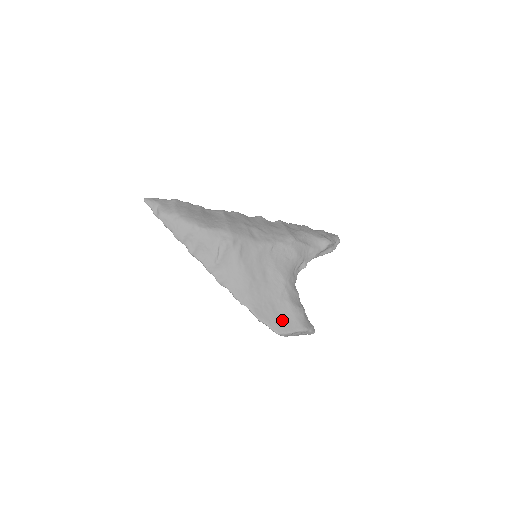
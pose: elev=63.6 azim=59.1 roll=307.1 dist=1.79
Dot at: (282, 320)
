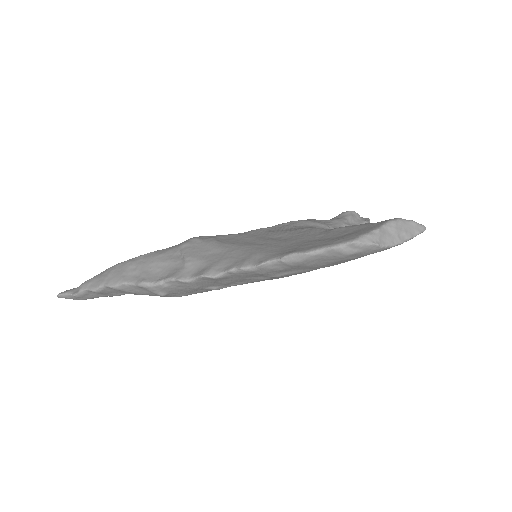
Dot at: (345, 236)
